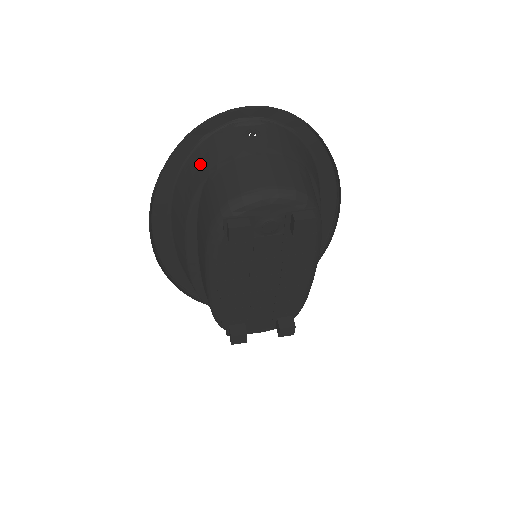
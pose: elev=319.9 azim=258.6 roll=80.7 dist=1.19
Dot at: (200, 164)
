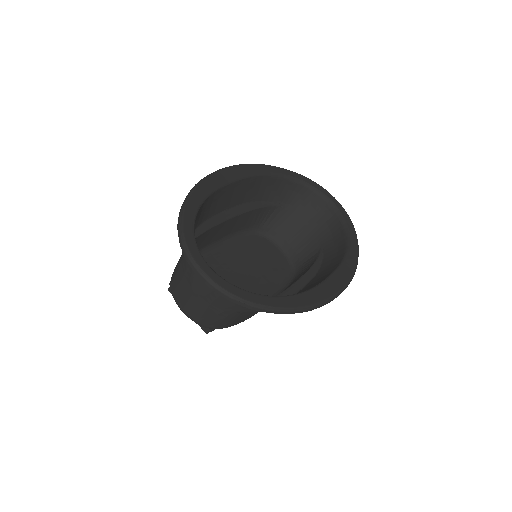
Dot at: occluded
